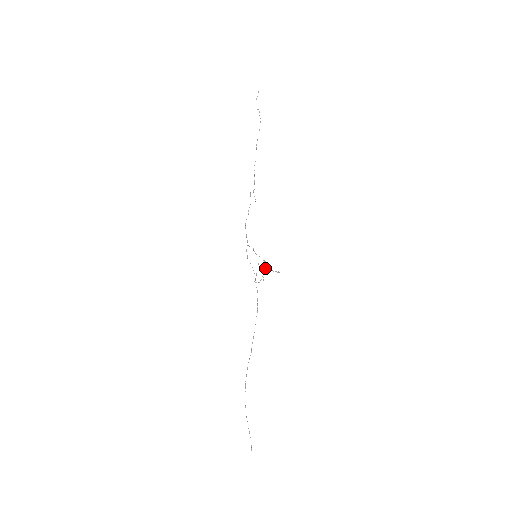
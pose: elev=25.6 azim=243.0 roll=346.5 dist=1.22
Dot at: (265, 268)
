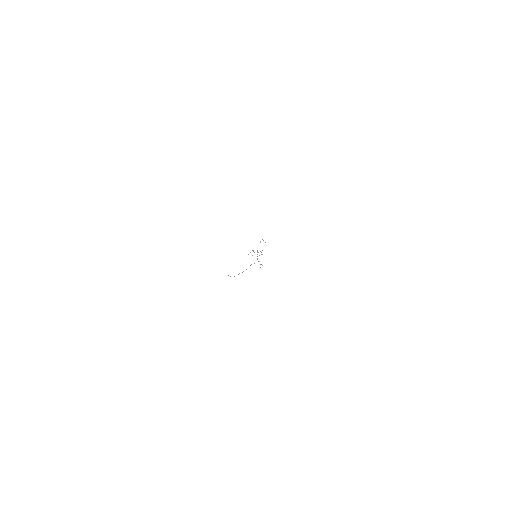
Dot at: (262, 254)
